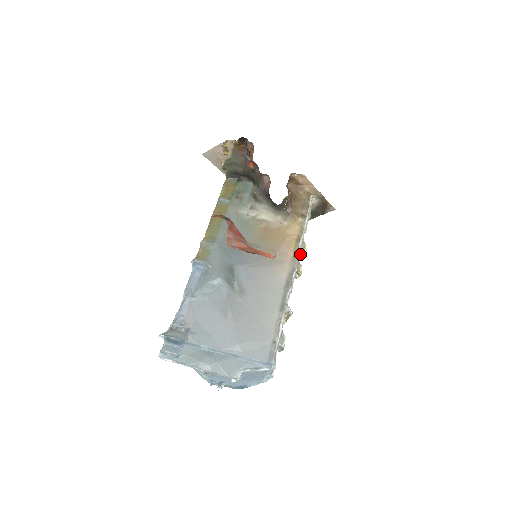
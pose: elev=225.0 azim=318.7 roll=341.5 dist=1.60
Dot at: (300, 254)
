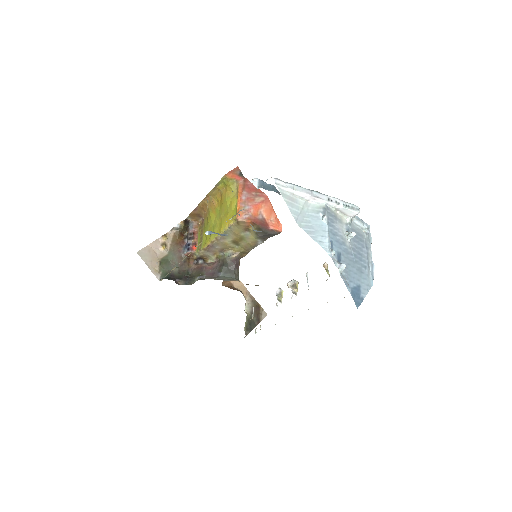
Dot at: (278, 299)
